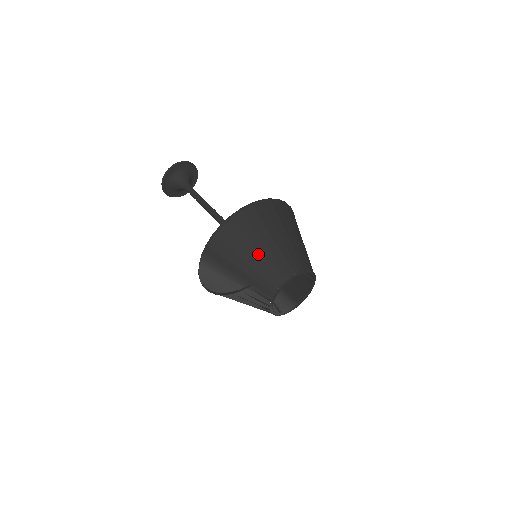
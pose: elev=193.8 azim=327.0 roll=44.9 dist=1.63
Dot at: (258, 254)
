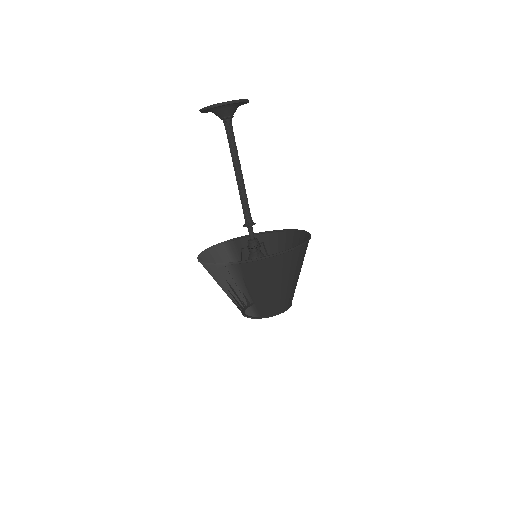
Dot at: (278, 288)
